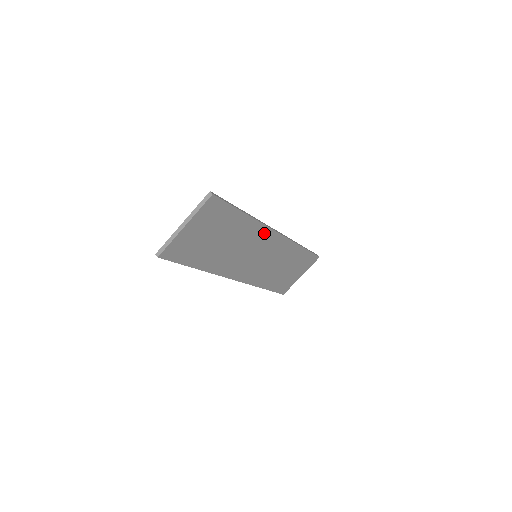
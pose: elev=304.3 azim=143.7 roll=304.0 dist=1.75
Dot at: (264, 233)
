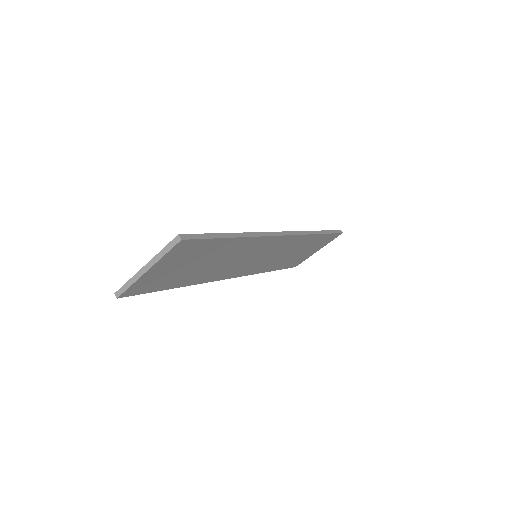
Dot at: (264, 241)
